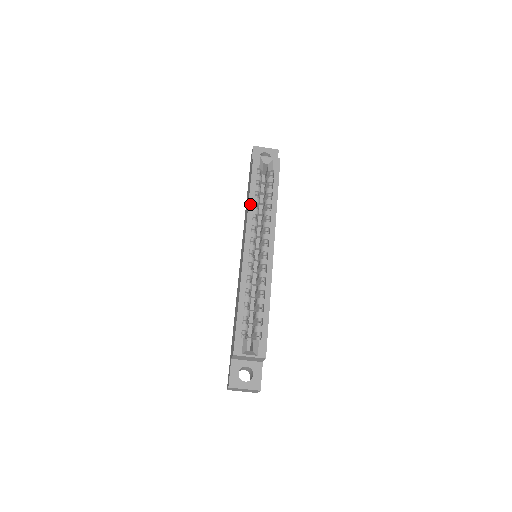
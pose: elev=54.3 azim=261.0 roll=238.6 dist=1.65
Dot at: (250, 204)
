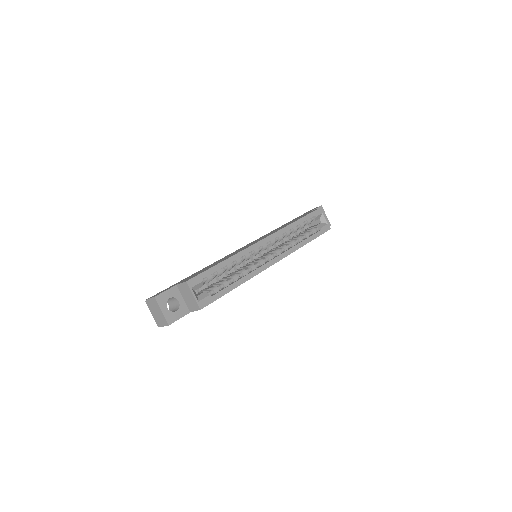
Dot at: (291, 225)
